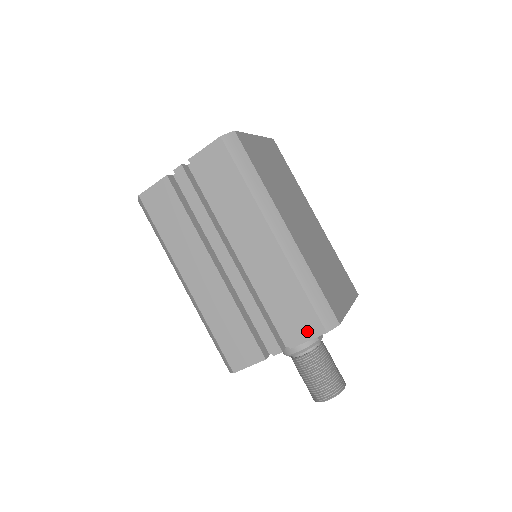
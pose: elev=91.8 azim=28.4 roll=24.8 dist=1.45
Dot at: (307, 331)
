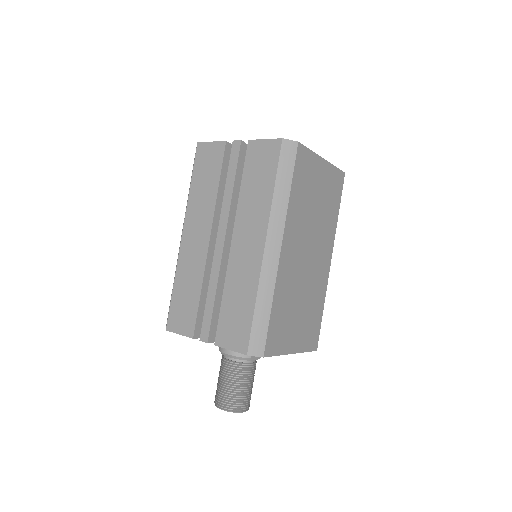
Dot at: (235, 342)
